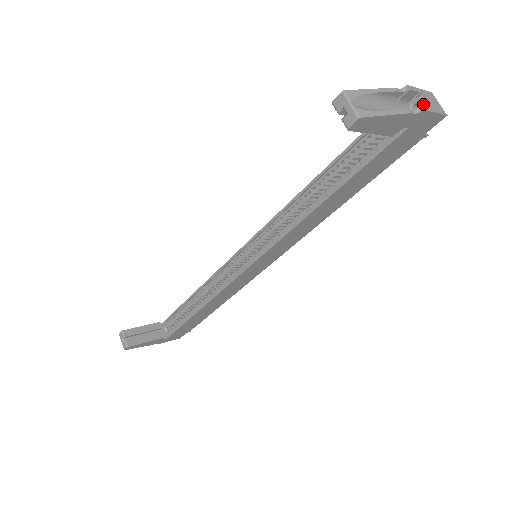
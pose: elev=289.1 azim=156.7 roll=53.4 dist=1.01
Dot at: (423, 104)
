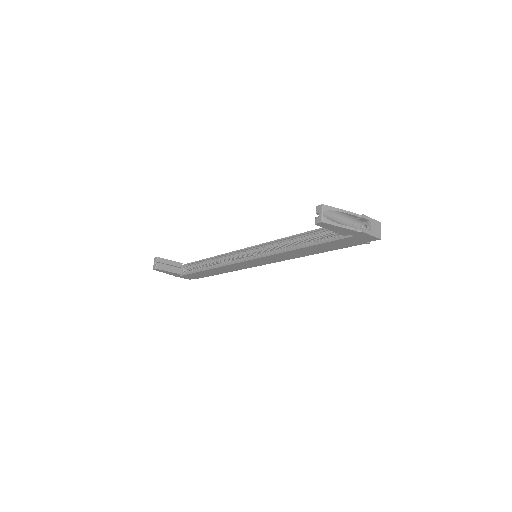
Dot at: (368, 228)
